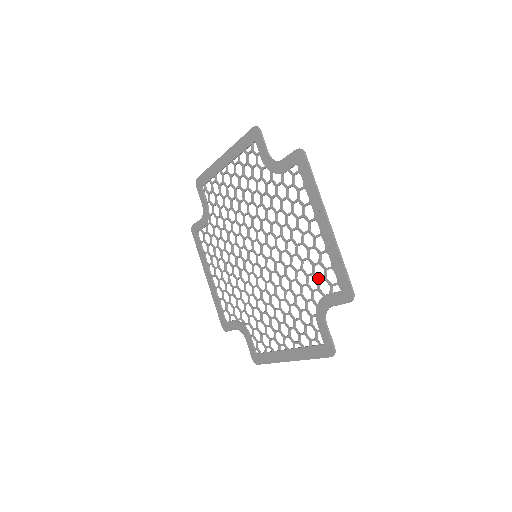
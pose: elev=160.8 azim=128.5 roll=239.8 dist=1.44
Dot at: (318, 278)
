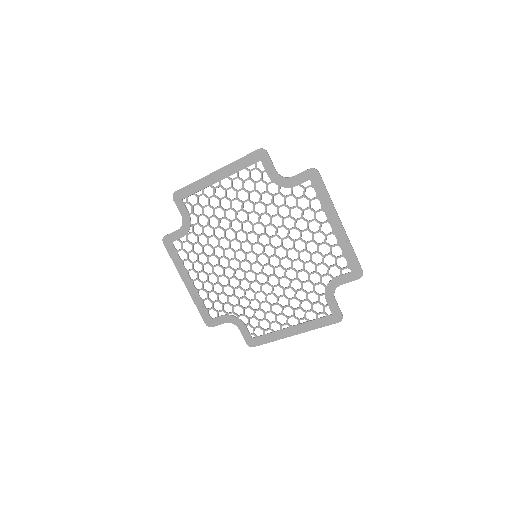
Dot at: occluded
